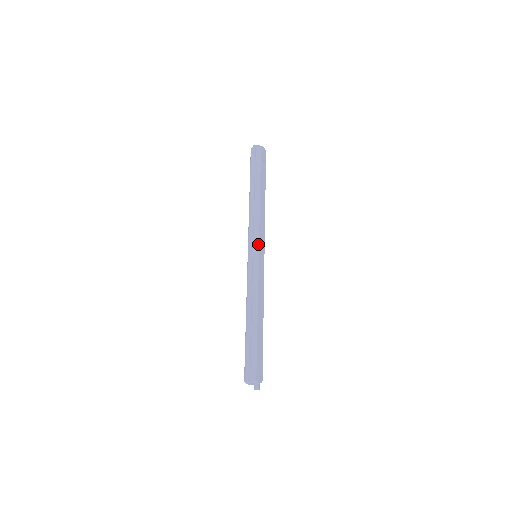
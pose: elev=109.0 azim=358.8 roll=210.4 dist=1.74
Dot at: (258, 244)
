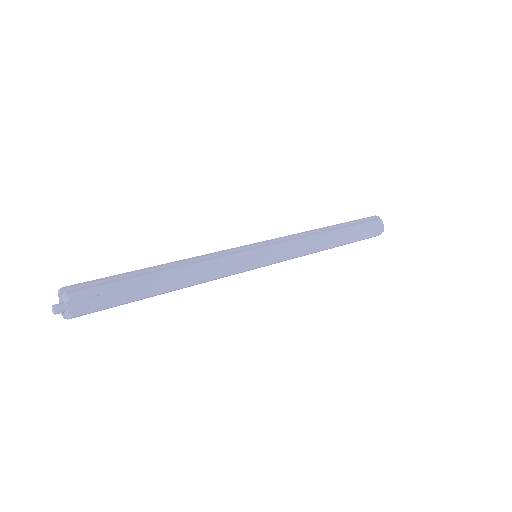
Dot at: (273, 247)
